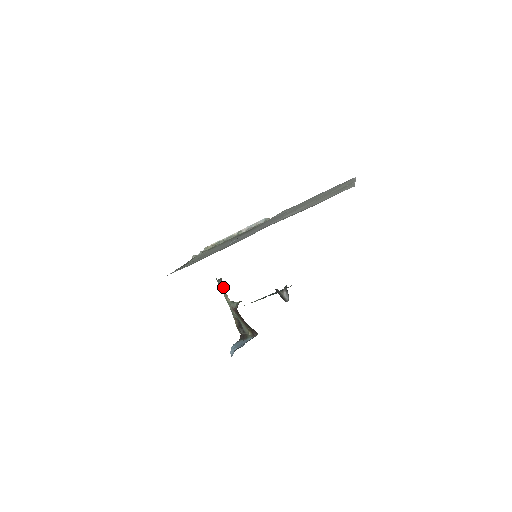
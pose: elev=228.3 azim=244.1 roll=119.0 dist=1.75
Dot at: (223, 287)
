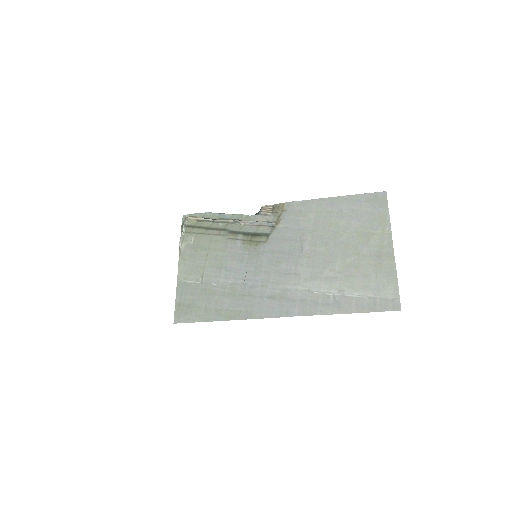
Dot at: occluded
